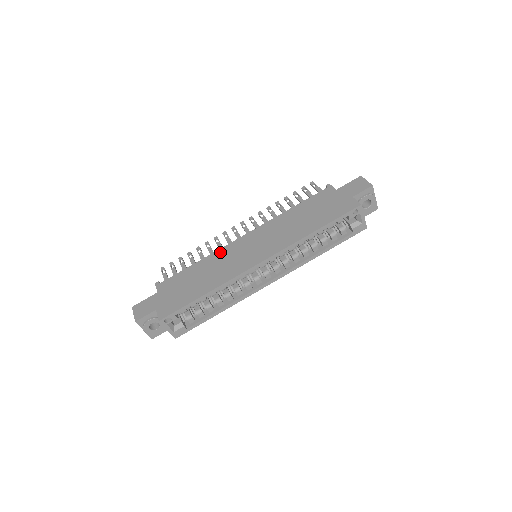
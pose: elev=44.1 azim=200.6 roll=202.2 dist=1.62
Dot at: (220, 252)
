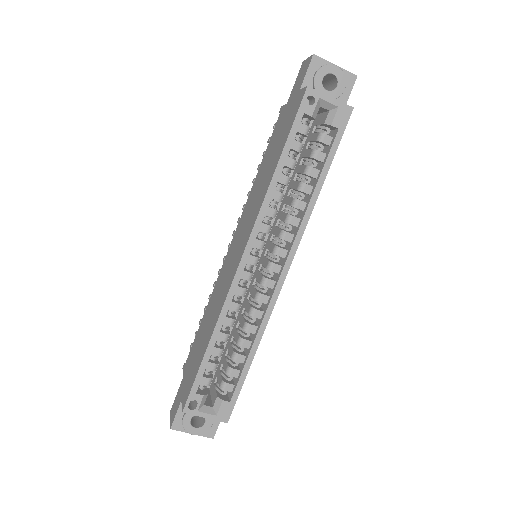
Dot at: (217, 282)
